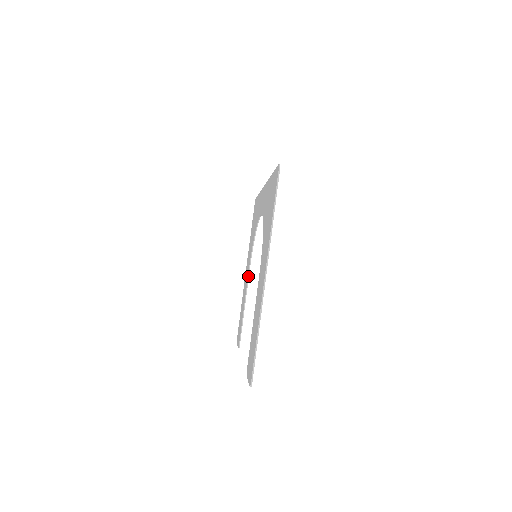
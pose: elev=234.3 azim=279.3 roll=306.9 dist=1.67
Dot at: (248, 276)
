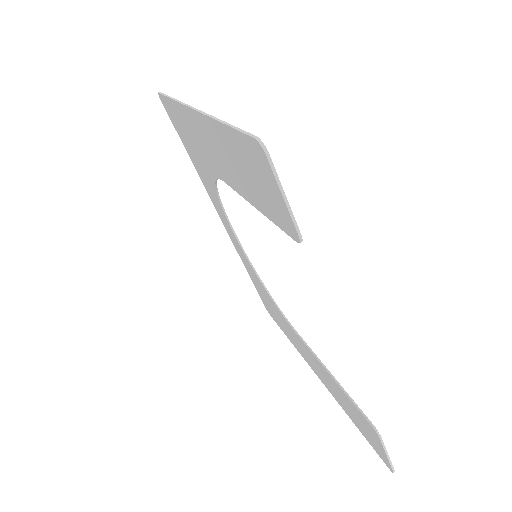
Dot at: (301, 339)
